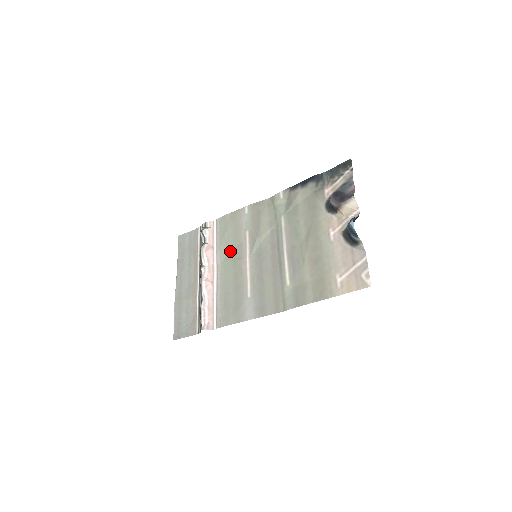
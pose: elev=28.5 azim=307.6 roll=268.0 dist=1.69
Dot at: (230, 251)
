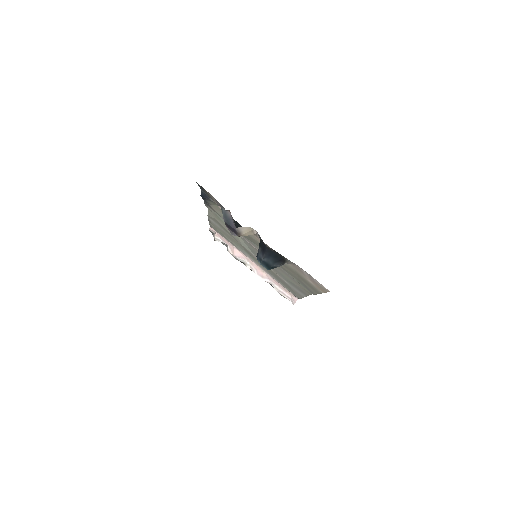
Dot at: (243, 249)
